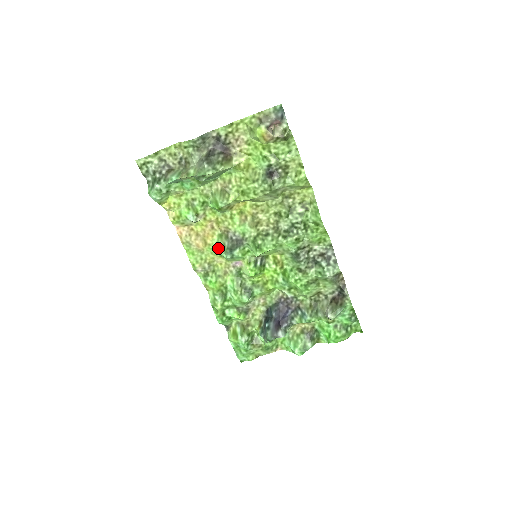
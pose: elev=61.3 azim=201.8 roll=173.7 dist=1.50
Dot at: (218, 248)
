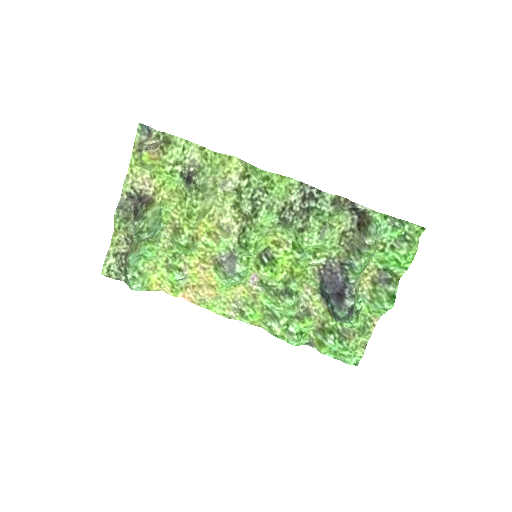
Dot at: (224, 281)
